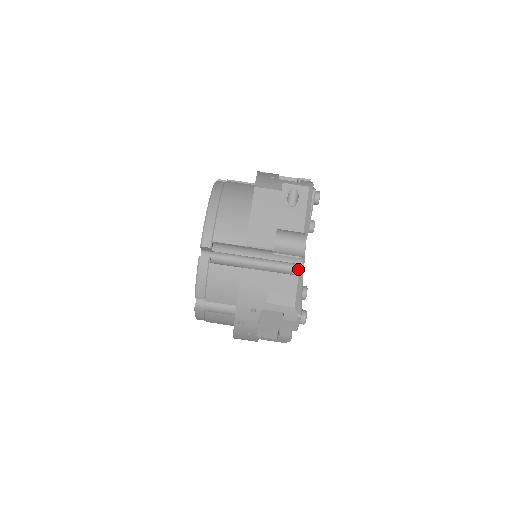
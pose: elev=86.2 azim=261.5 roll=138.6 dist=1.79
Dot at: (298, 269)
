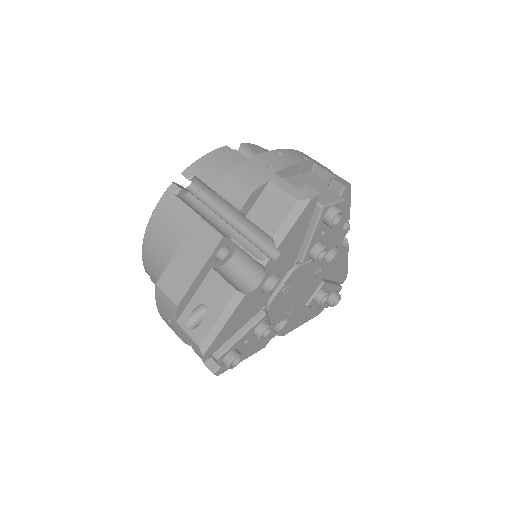
Dot at: occluded
